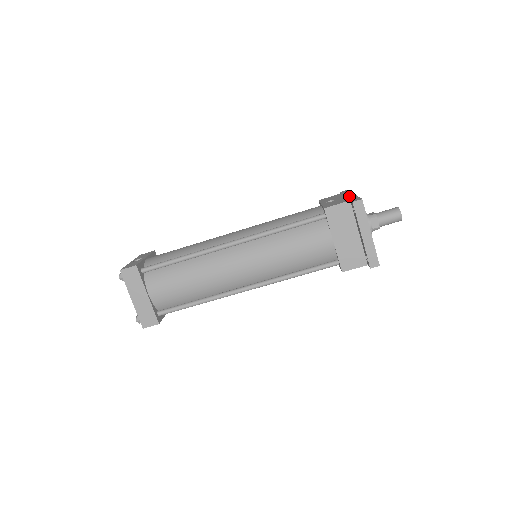
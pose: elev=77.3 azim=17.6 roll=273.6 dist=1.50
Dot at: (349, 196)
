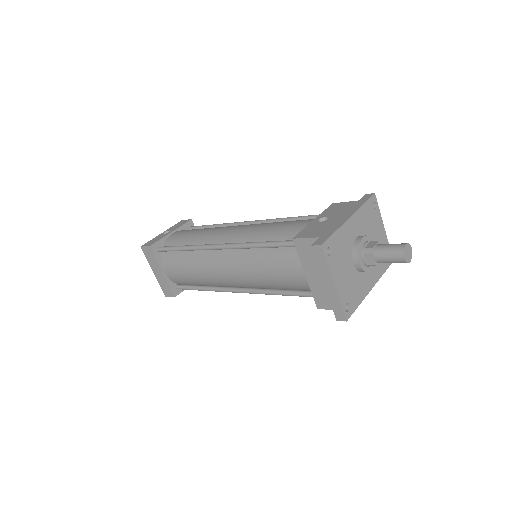
Dot at: (338, 221)
